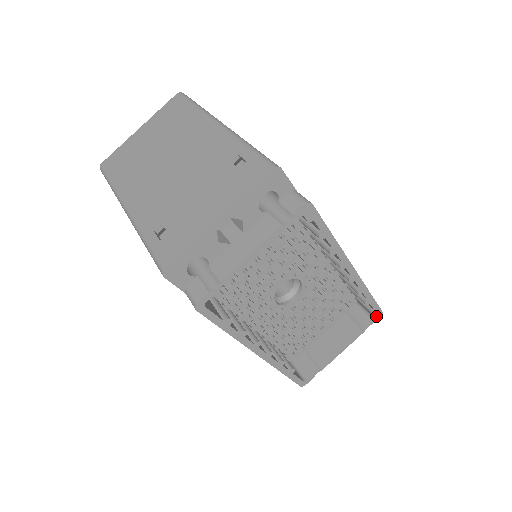
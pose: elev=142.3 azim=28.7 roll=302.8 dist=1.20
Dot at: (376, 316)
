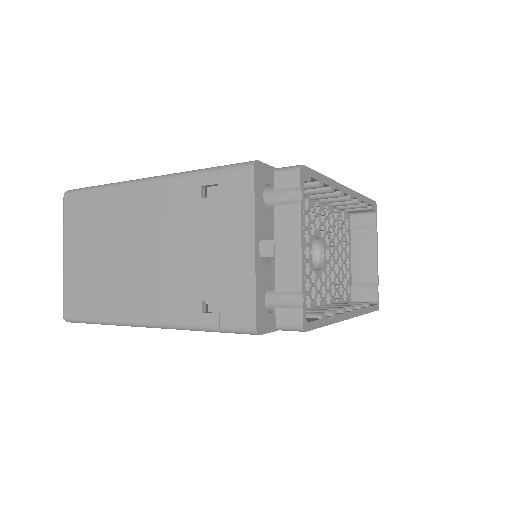
Dot at: (375, 209)
